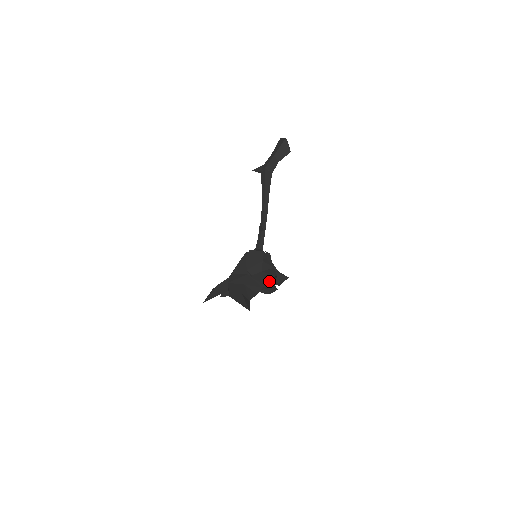
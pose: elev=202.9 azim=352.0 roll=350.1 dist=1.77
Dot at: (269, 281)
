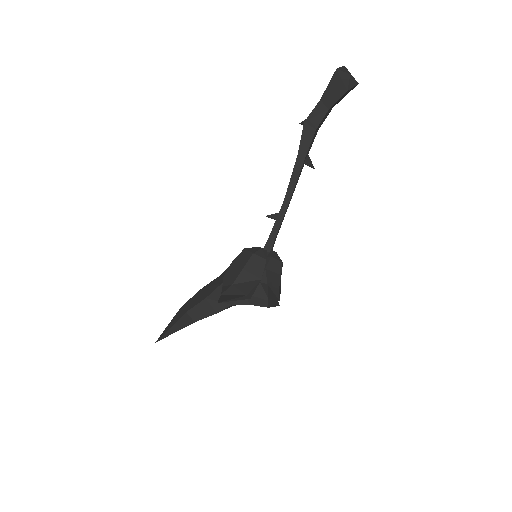
Dot at: (253, 295)
